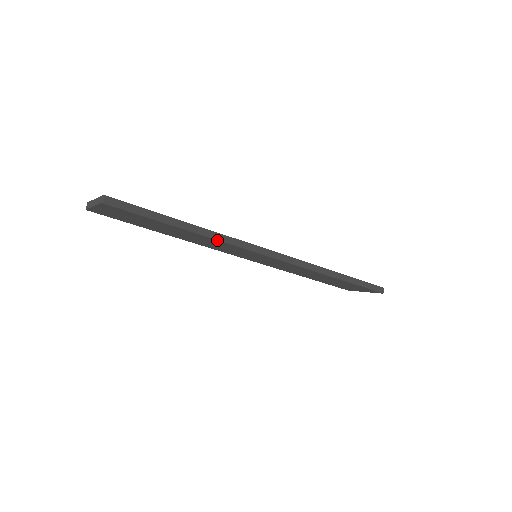
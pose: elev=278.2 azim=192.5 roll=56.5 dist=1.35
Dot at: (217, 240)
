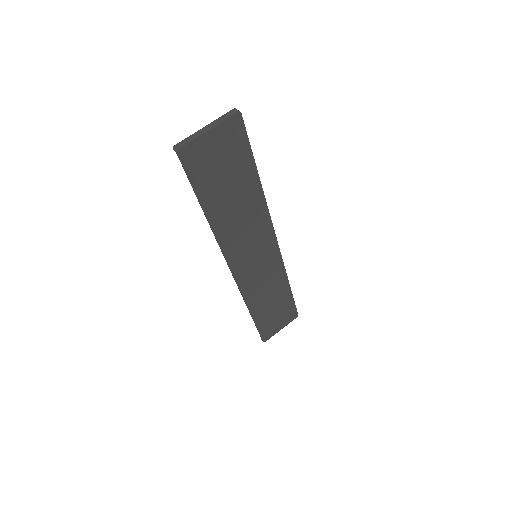
Dot at: (266, 204)
